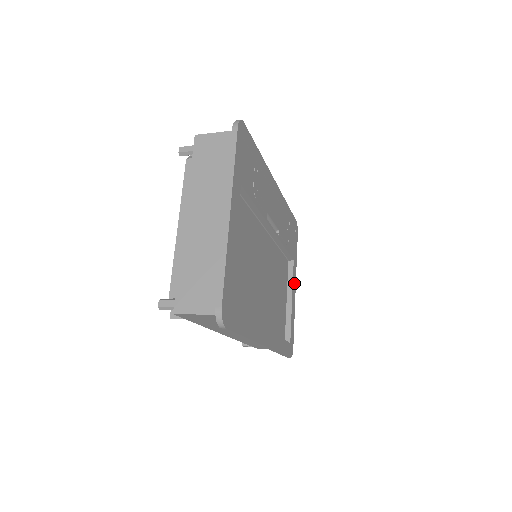
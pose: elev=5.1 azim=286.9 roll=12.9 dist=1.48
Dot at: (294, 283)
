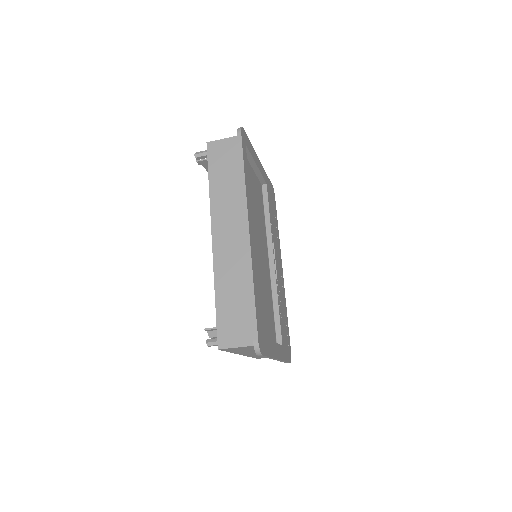
Dot at: (278, 352)
